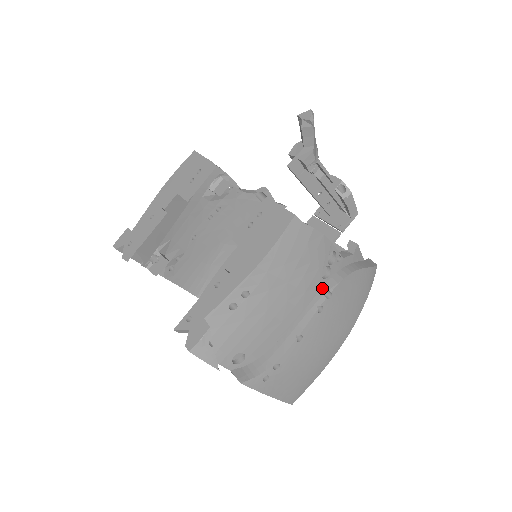
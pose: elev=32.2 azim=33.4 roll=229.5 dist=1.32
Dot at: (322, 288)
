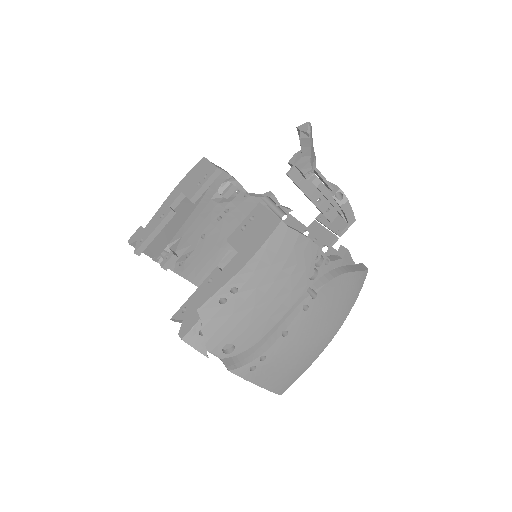
Dot at: (310, 288)
